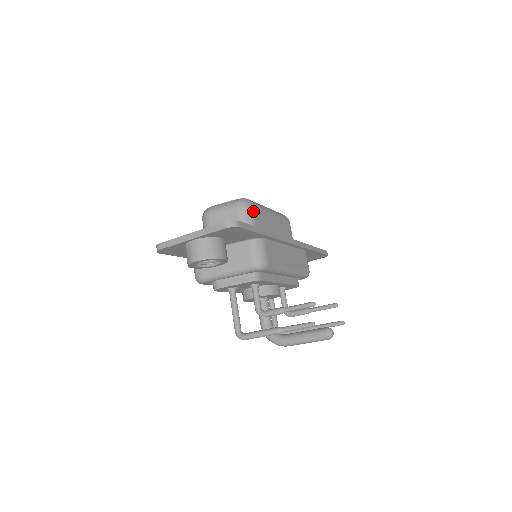
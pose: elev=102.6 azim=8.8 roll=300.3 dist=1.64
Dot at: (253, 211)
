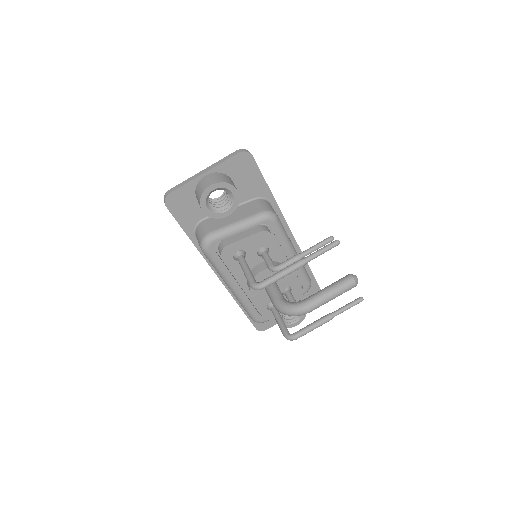
Dot at: occluded
